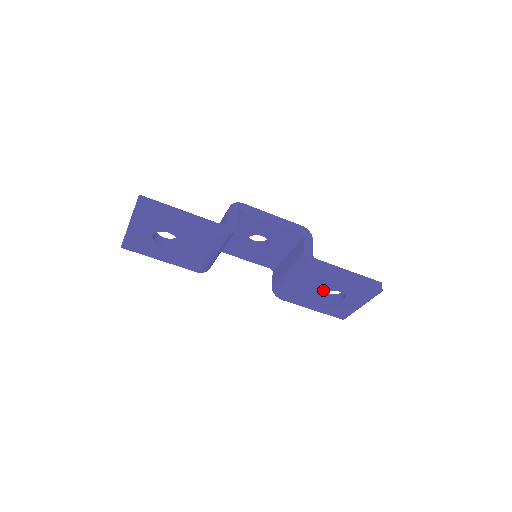
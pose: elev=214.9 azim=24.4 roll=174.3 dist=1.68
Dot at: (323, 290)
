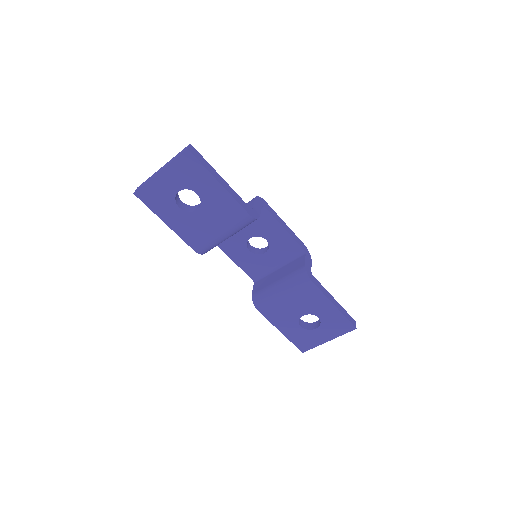
Dot at: (304, 311)
